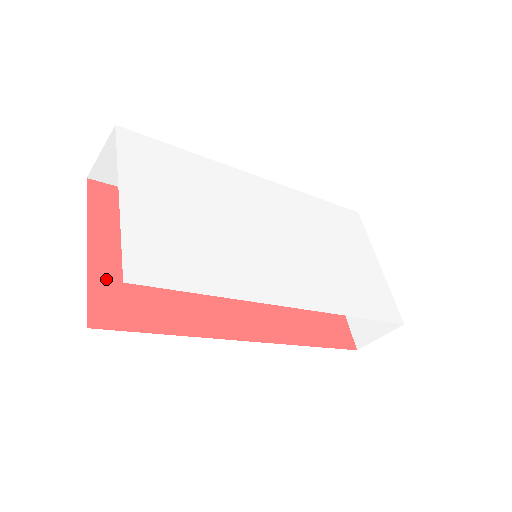
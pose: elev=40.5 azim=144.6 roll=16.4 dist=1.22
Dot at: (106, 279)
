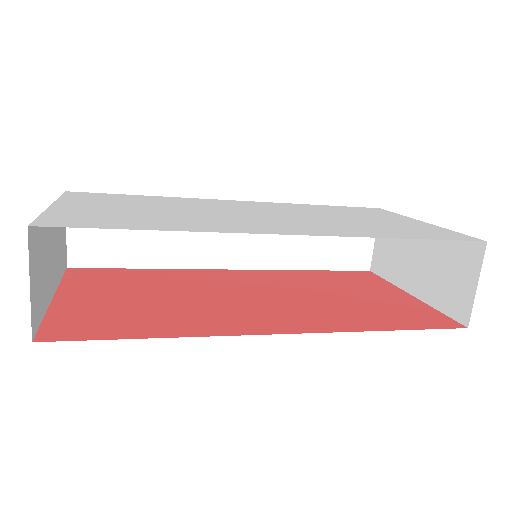
Dot at: (71, 312)
